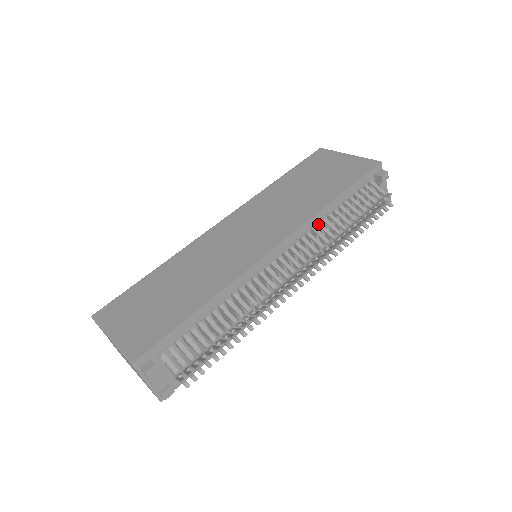
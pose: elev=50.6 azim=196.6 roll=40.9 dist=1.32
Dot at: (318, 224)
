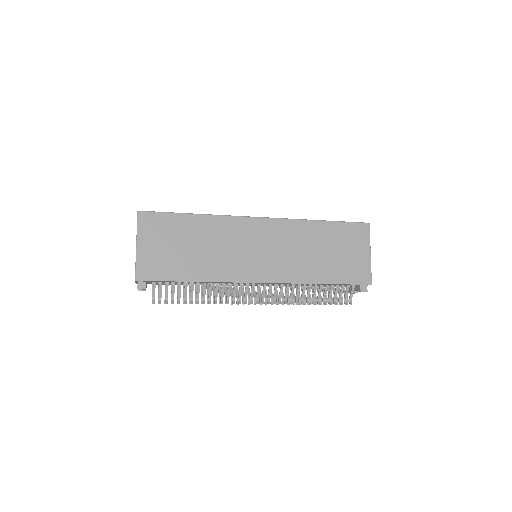
Dot at: (299, 286)
